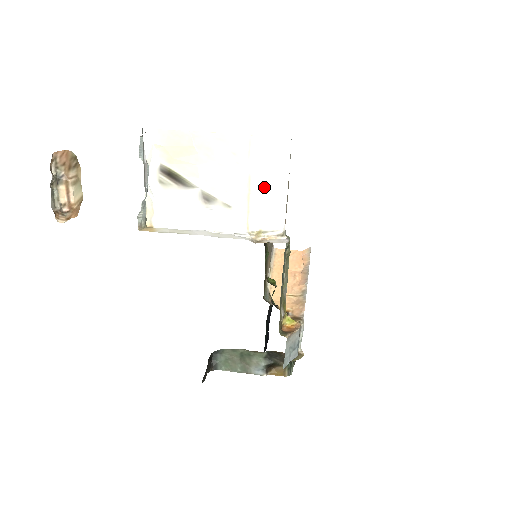
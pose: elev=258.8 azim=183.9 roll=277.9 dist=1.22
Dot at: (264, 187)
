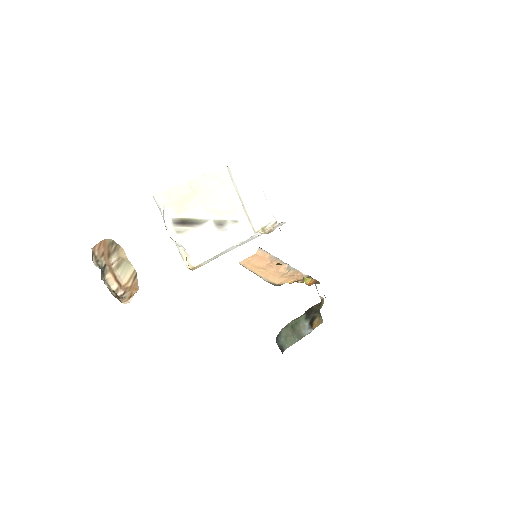
Dot at: (250, 197)
